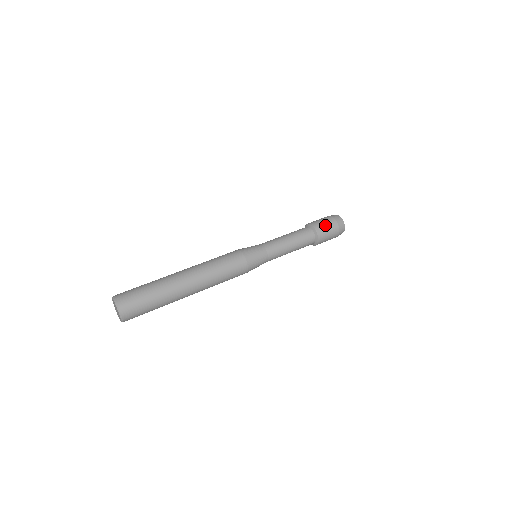
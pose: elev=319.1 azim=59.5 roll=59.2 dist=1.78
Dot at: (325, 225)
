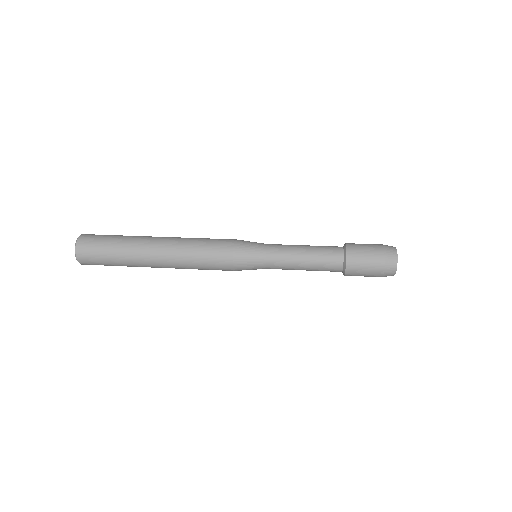
Dot at: (364, 264)
